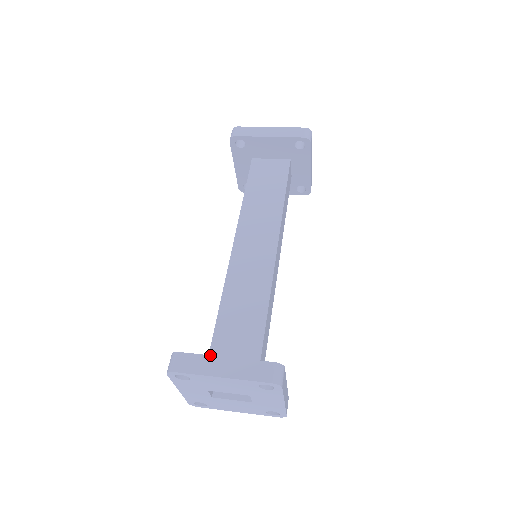
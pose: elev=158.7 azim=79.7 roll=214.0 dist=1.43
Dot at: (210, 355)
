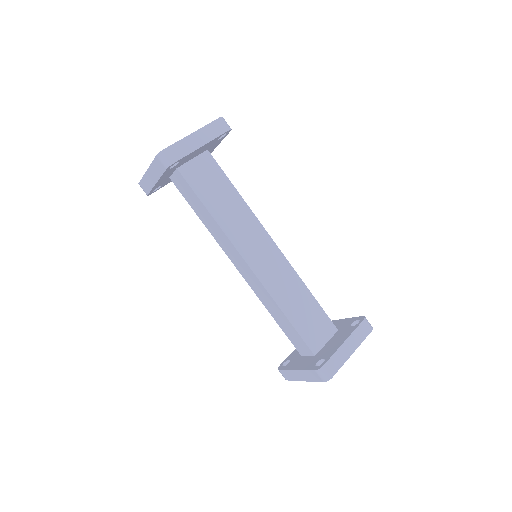
Dot at: (338, 349)
